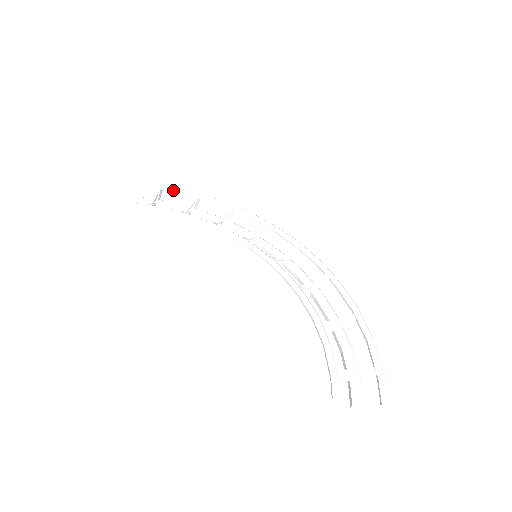
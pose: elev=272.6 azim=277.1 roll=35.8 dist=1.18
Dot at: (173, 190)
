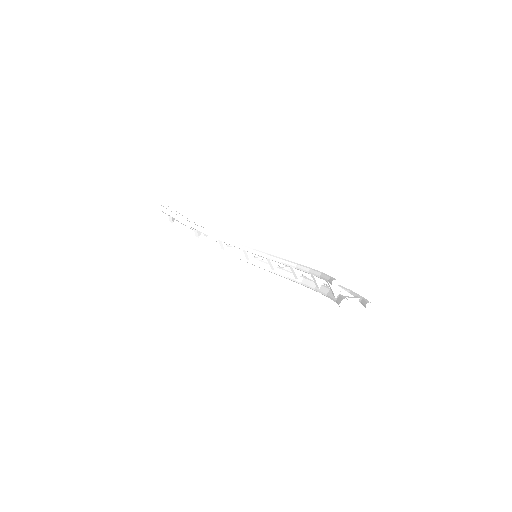
Dot at: (191, 221)
